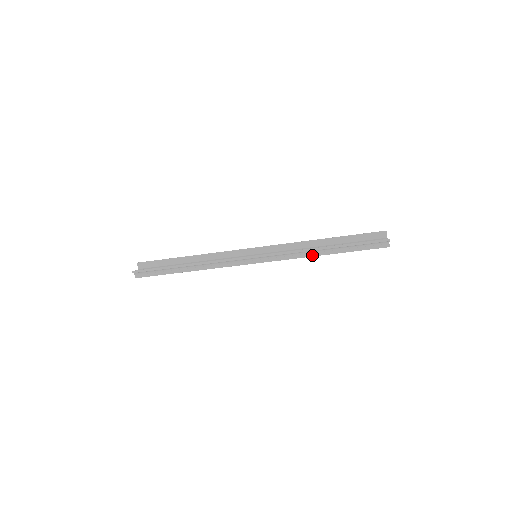
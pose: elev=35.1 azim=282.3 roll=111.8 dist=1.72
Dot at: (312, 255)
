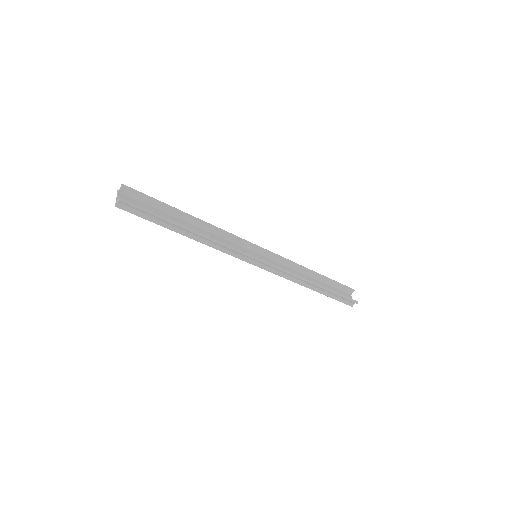
Dot at: (302, 284)
